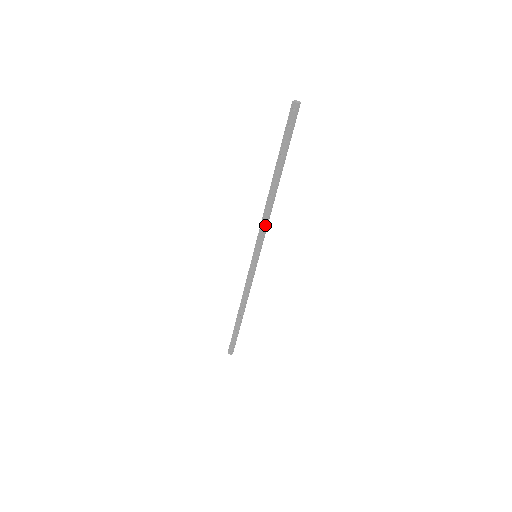
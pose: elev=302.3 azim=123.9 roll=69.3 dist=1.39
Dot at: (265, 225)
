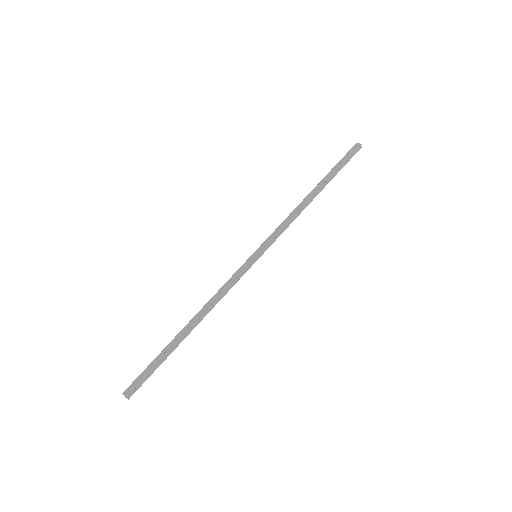
Dot at: (286, 224)
